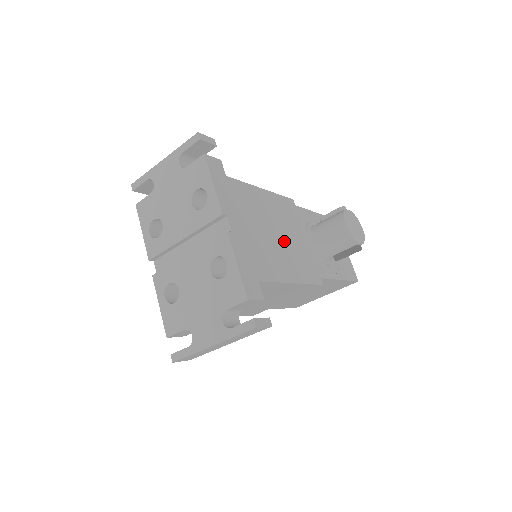
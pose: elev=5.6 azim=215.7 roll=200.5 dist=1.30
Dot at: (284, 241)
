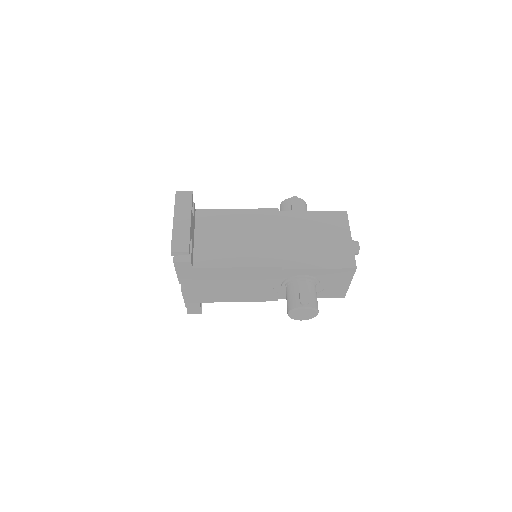
Dot at: (243, 288)
